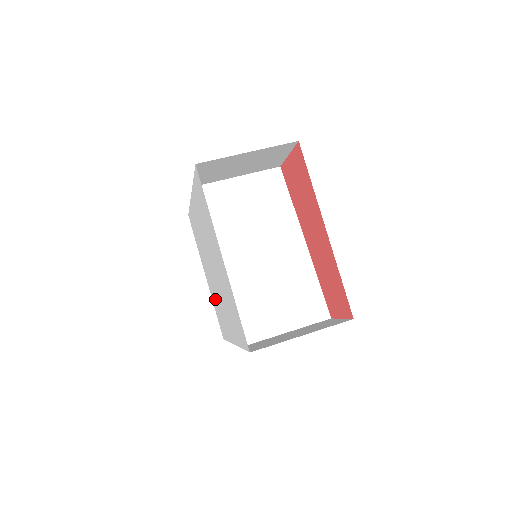
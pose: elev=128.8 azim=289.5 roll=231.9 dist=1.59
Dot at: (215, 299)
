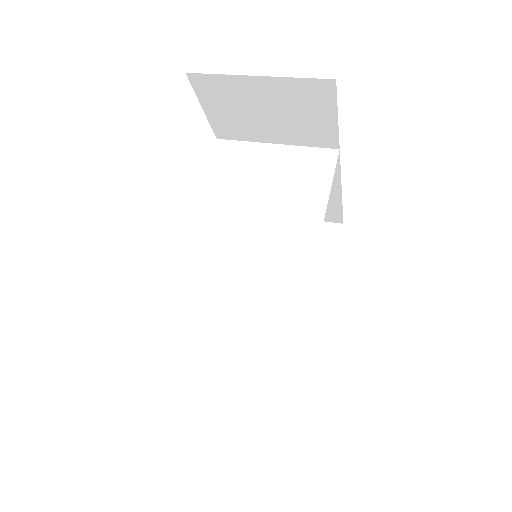
Dot at: occluded
